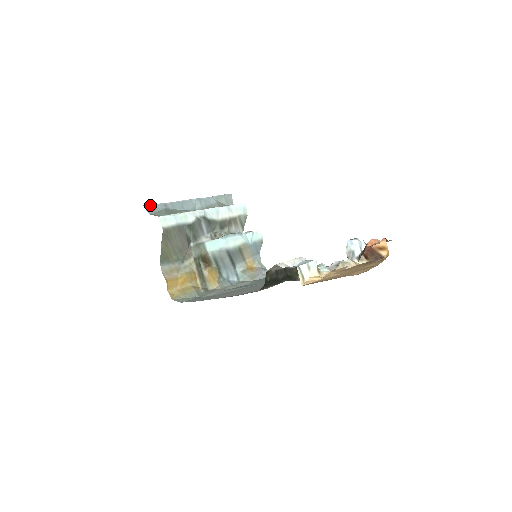
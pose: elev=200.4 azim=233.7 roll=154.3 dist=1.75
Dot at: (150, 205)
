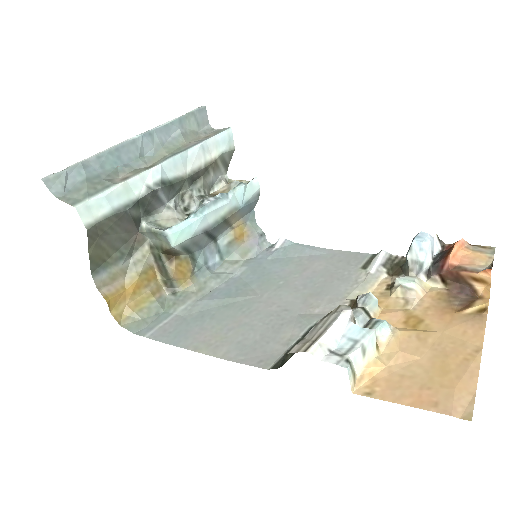
Dot at: (54, 174)
